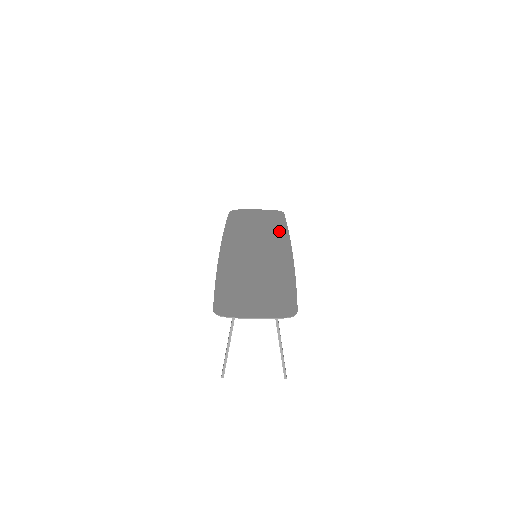
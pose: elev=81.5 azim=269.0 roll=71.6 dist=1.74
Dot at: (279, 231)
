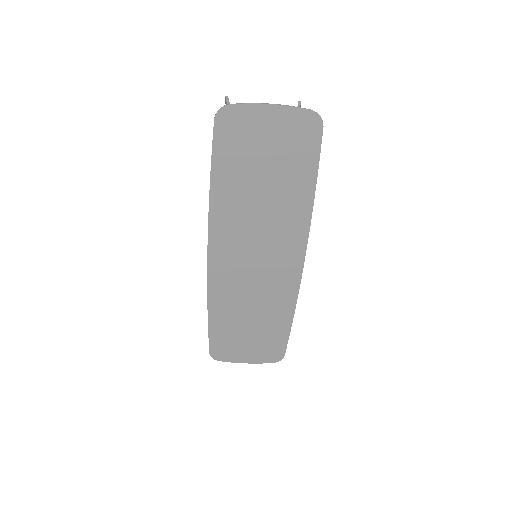
Dot at: (298, 205)
